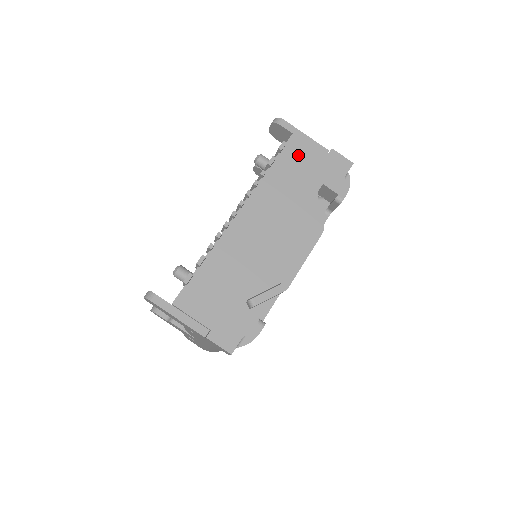
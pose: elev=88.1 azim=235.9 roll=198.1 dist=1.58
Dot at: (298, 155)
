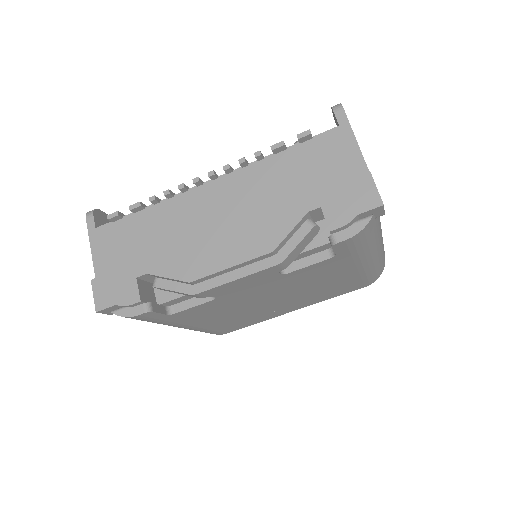
Dot at: (319, 156)
